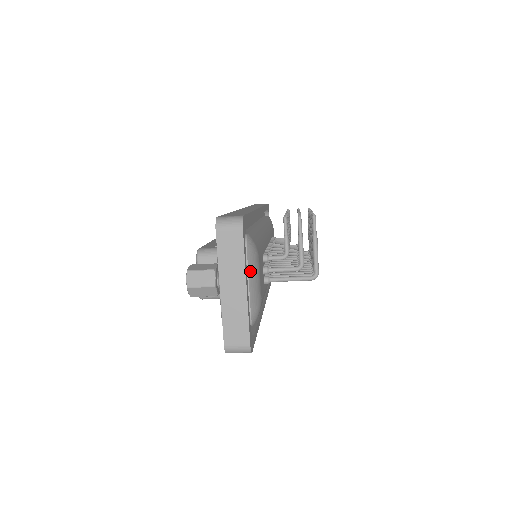
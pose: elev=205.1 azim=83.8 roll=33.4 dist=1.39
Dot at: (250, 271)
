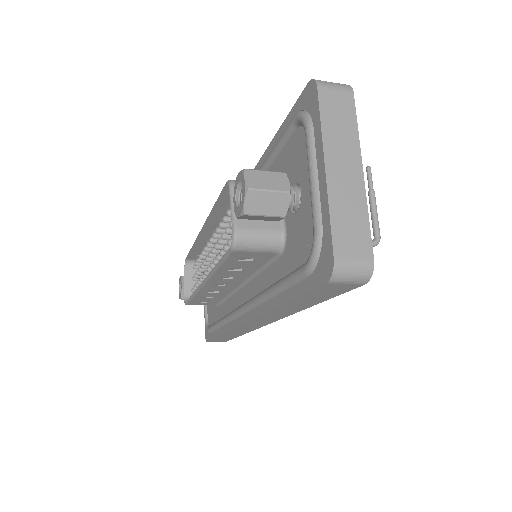
Dot at: occluded
